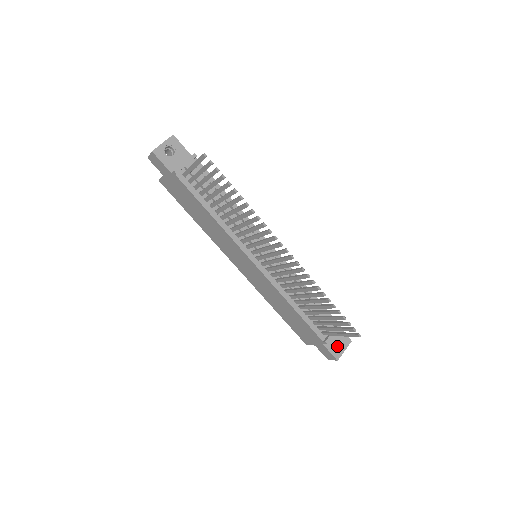
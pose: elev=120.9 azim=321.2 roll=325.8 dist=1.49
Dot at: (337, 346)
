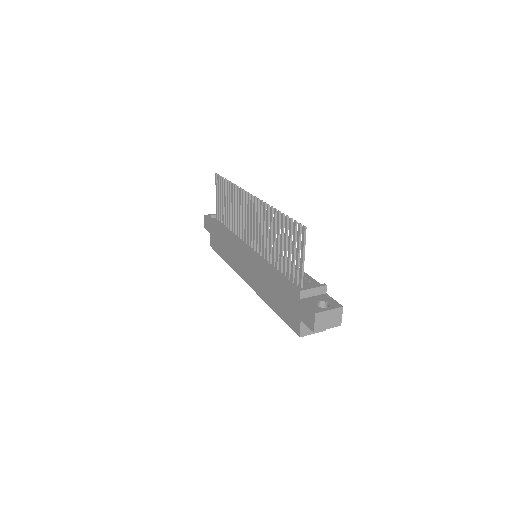
Dot at: occluded
